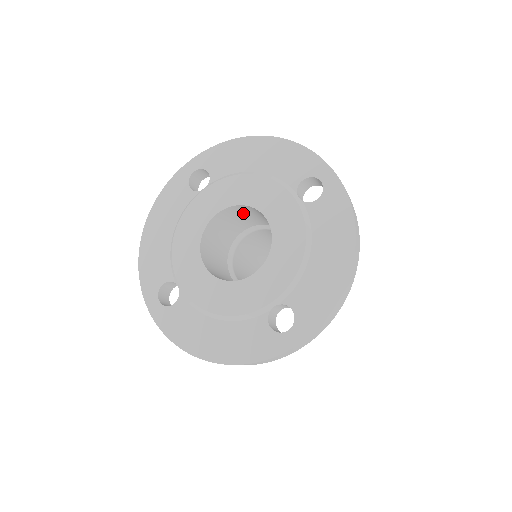
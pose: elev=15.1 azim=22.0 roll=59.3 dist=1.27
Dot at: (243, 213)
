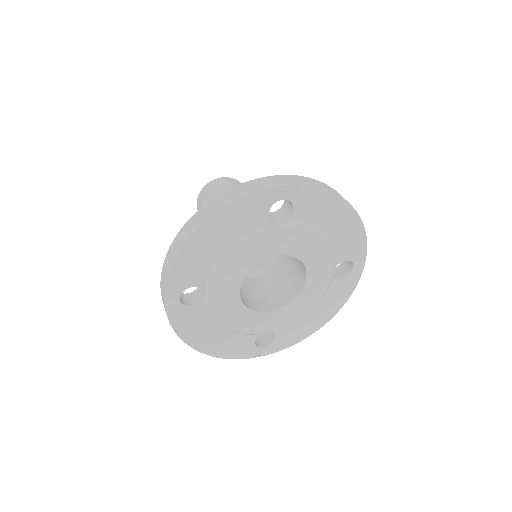
Dot at: occluded
